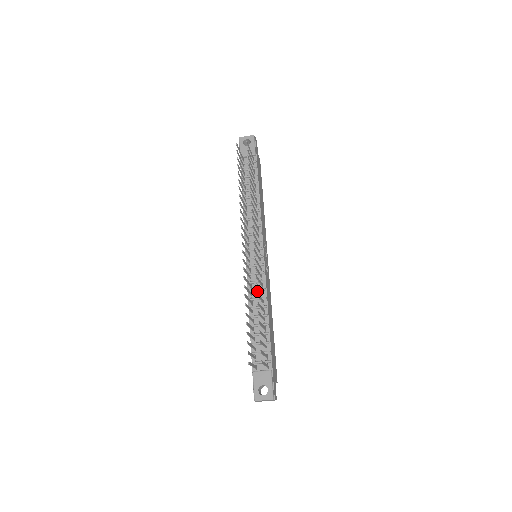
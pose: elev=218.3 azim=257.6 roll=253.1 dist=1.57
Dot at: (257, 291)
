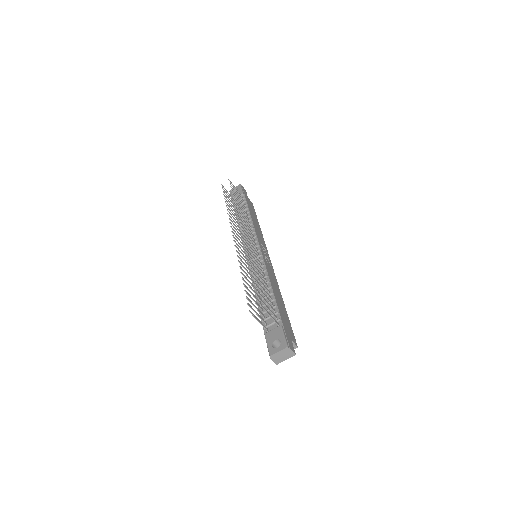
Dot at: (259, 275)
